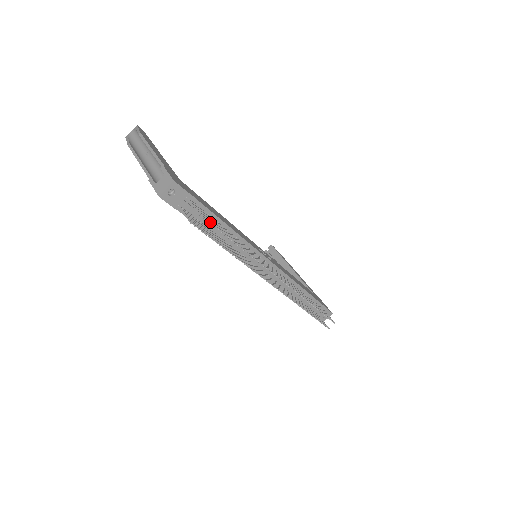
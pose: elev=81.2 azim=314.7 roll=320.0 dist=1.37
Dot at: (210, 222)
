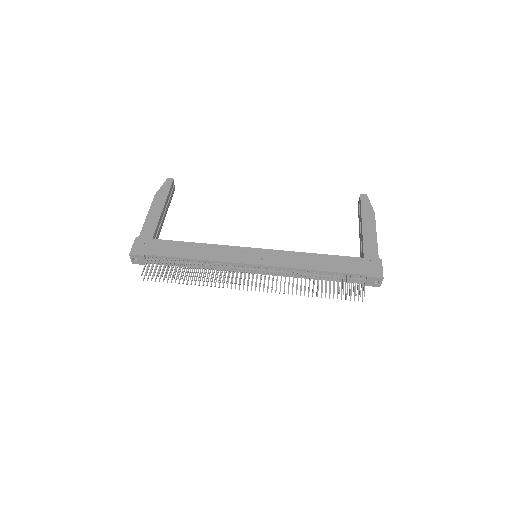
Dot at: (153, 275)
